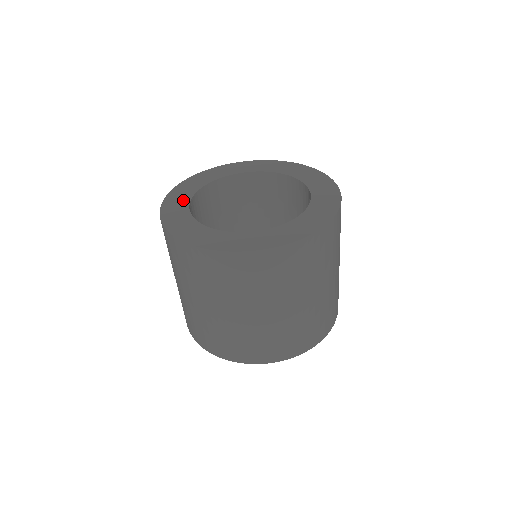
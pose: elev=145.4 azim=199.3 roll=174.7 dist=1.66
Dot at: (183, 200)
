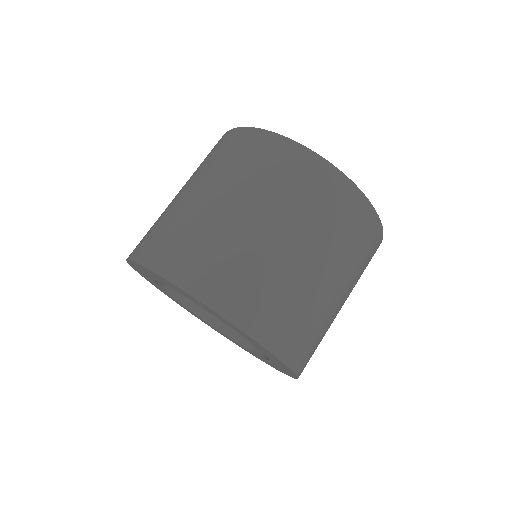
Dot at: occluded
